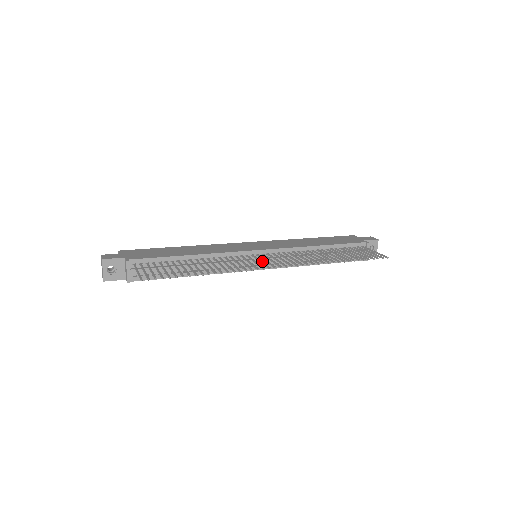
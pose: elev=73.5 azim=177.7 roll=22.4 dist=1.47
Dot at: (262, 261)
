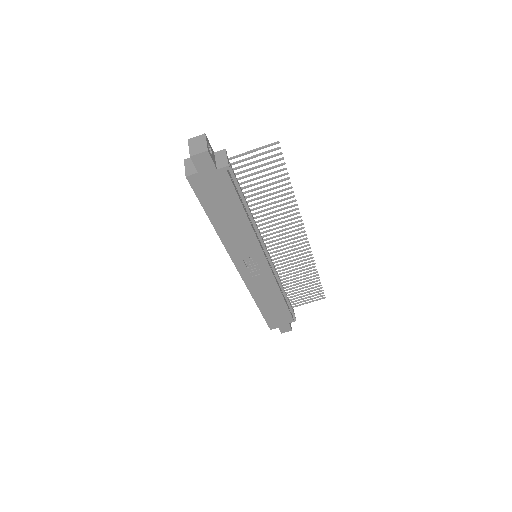
Dot at: occluded
